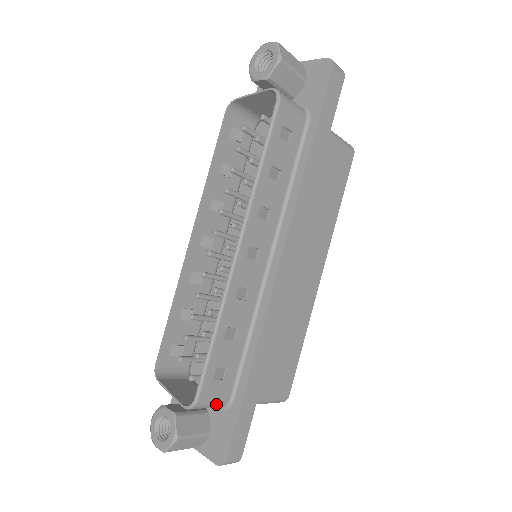
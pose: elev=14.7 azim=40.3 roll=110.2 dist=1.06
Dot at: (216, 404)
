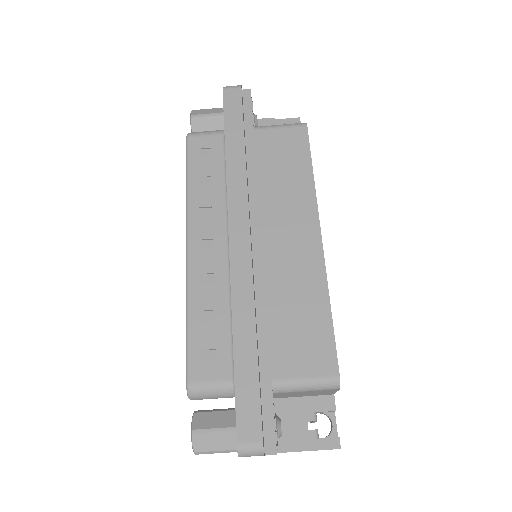
Dot at: (217, 388)
